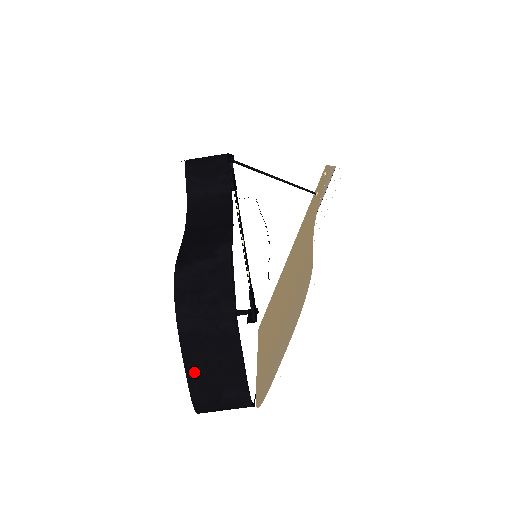
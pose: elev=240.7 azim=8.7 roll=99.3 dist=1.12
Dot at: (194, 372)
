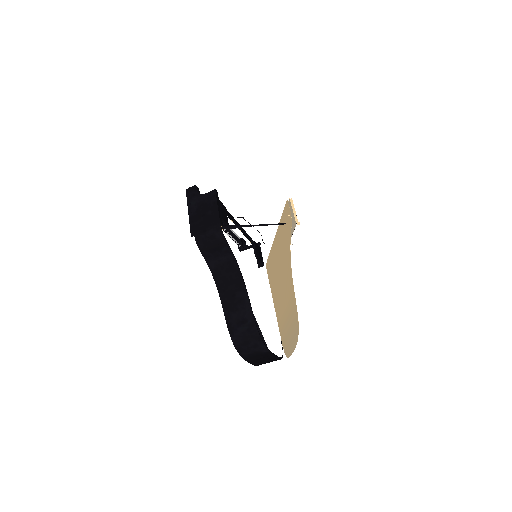
Dot at: (255, 363)
